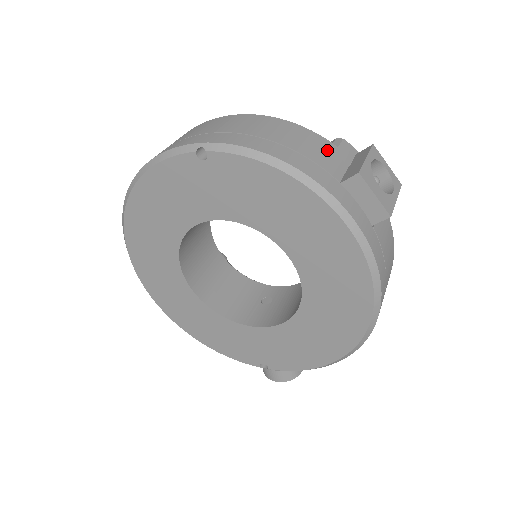
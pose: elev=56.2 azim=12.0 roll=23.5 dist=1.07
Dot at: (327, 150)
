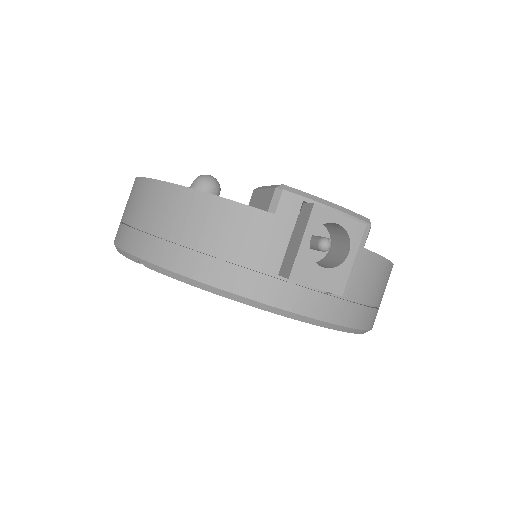
Dot at: (259, 232)
